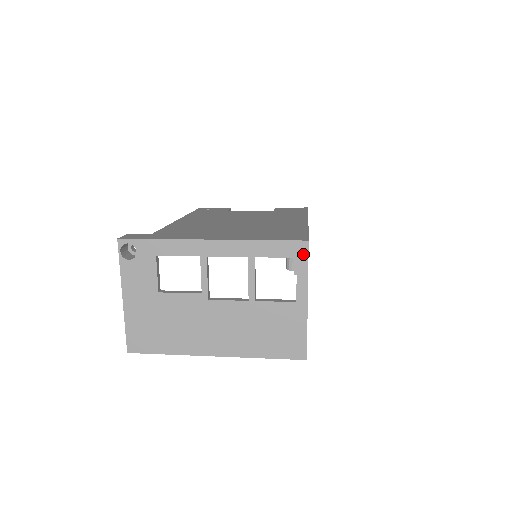
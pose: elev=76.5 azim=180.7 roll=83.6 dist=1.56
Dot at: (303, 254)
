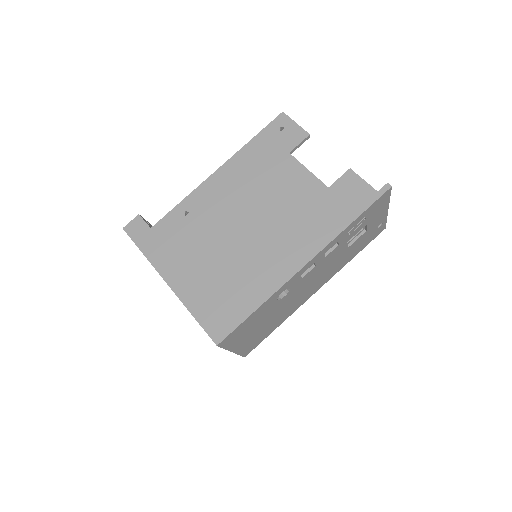
Dot at: occluded
